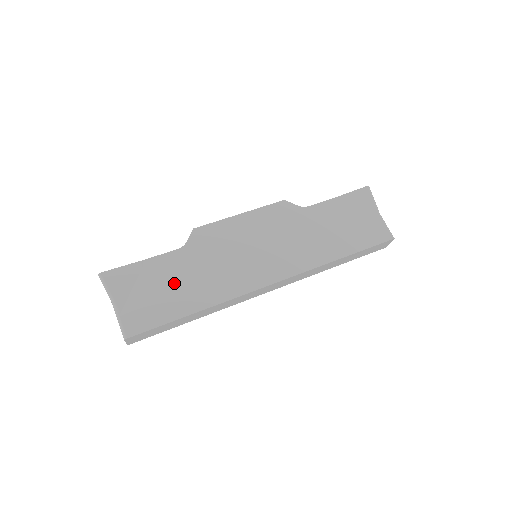
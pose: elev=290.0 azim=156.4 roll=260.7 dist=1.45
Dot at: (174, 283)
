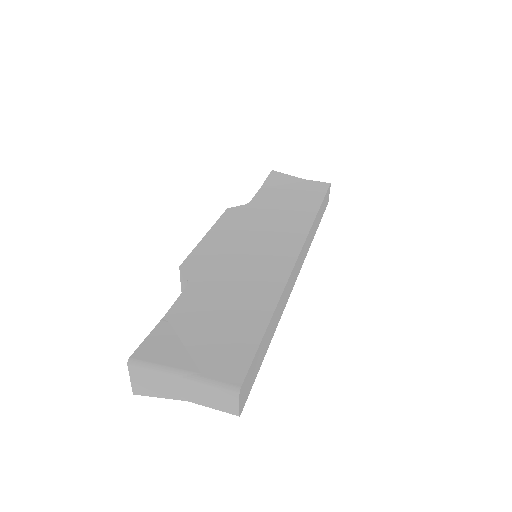
Dot at: (220, 311)
